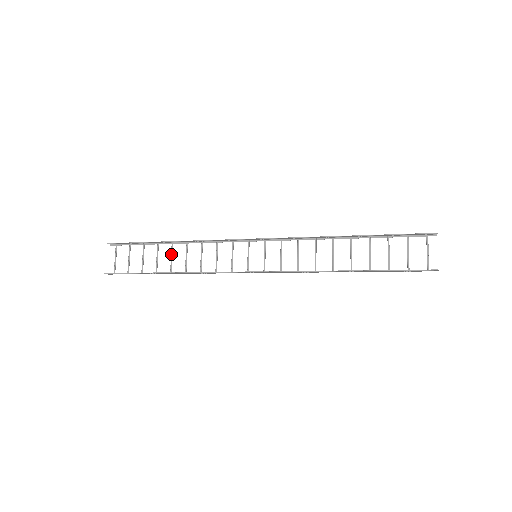
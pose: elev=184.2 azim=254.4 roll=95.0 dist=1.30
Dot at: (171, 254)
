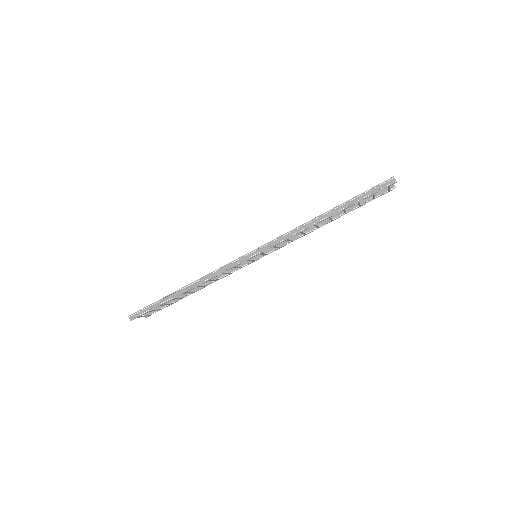
Dot at: occluded
